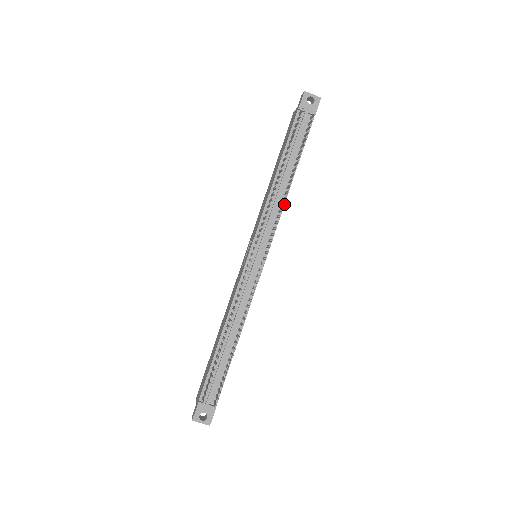
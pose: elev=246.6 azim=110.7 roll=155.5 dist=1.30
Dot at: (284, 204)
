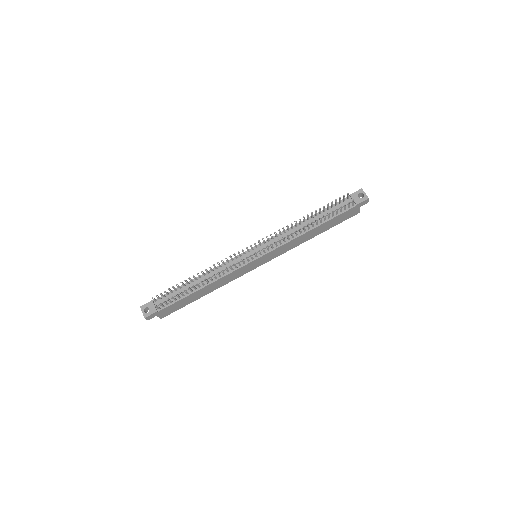
Dot at: (291, 233)
